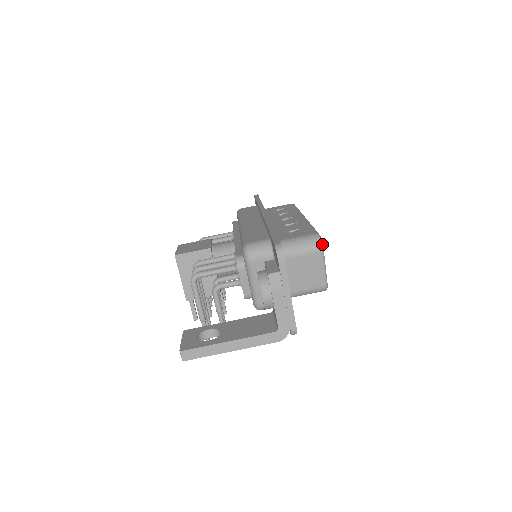
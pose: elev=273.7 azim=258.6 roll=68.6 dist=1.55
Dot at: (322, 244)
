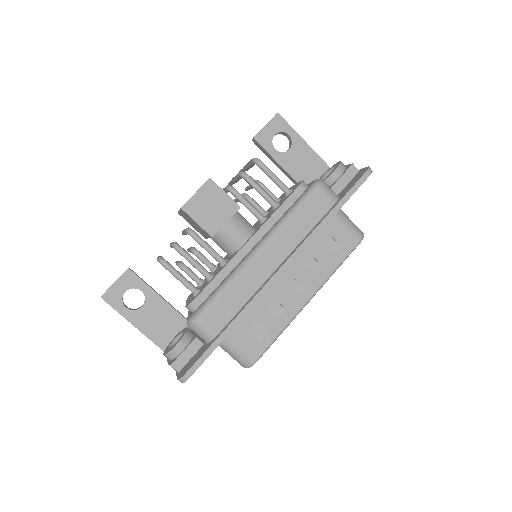
Dot at: occluded
